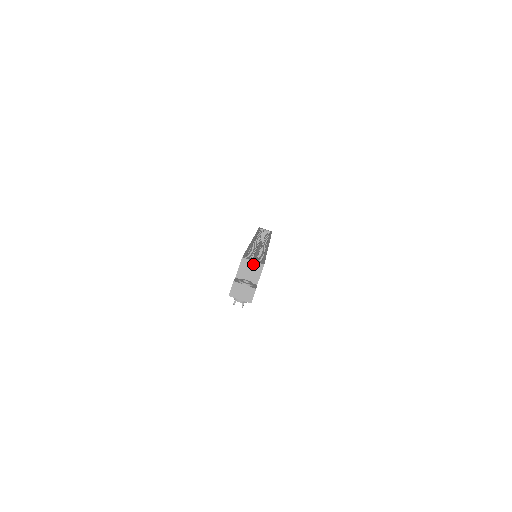
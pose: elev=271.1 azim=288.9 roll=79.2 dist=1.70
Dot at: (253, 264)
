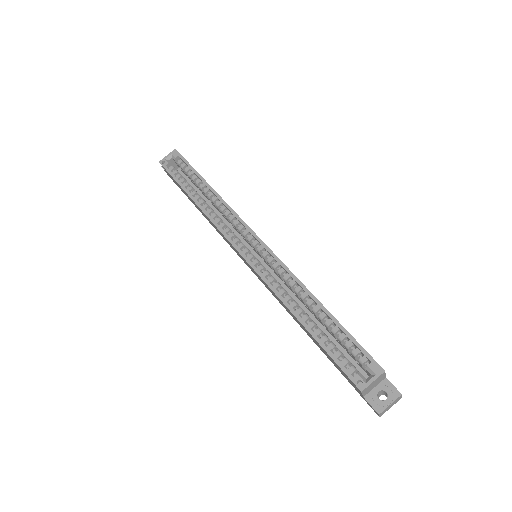
Dot at: (374, 382)
